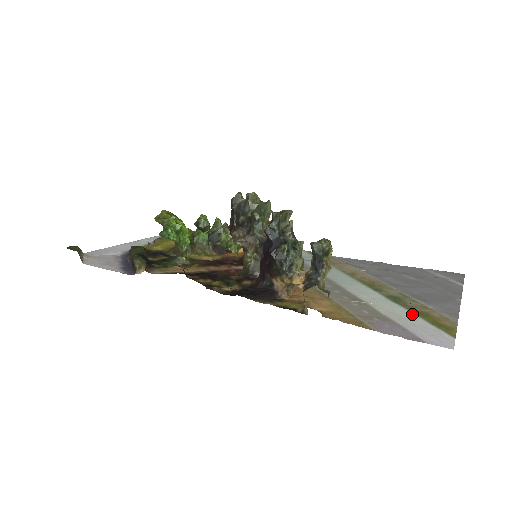
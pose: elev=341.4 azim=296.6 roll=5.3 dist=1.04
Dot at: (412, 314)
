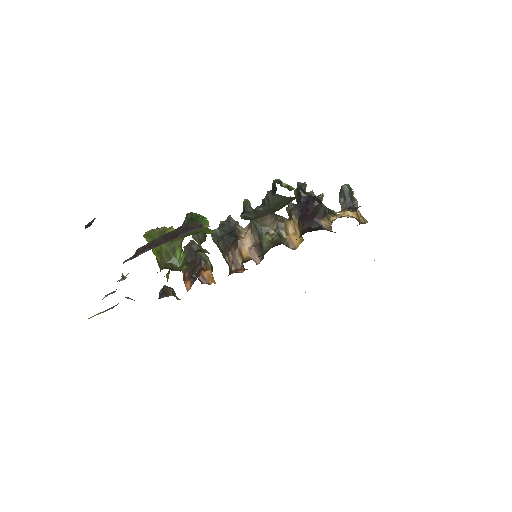
Dot at: occluded
